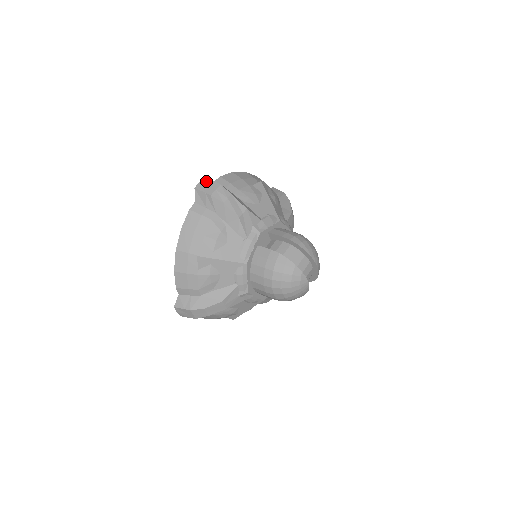
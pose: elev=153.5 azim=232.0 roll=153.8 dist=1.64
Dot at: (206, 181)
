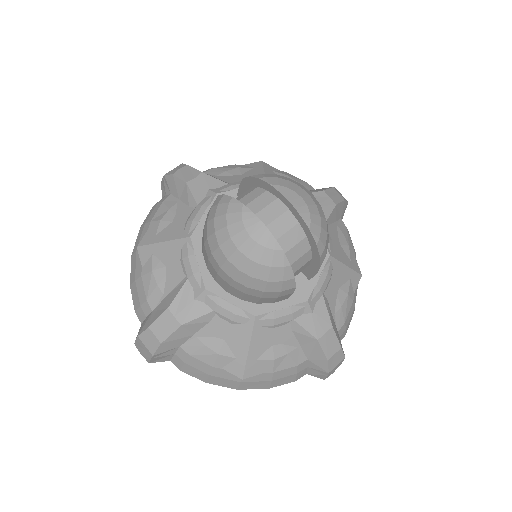
Dot at: occluded
